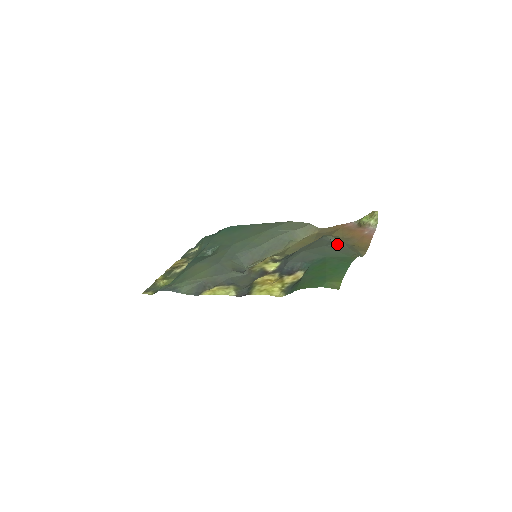
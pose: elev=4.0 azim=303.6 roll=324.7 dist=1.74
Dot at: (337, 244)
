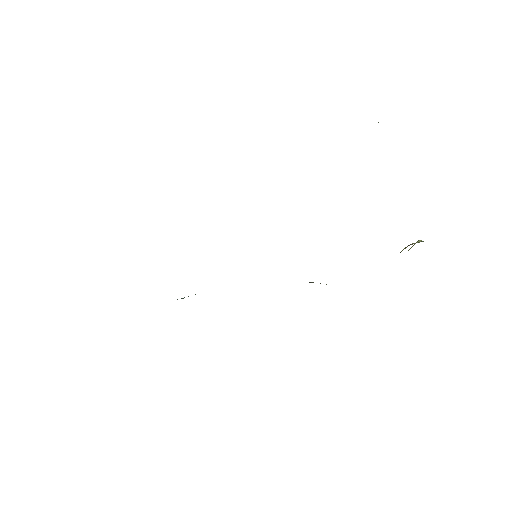
Dot at: occluded
